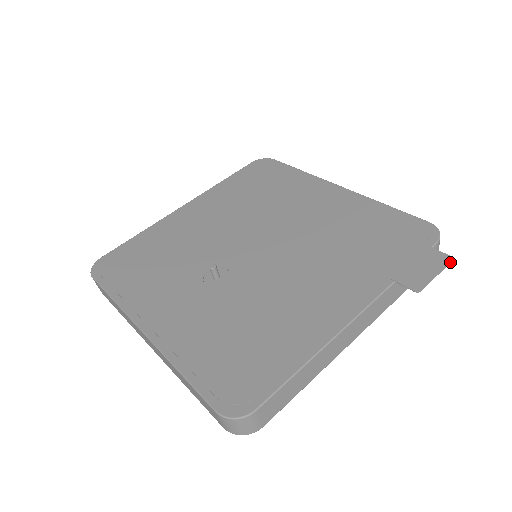
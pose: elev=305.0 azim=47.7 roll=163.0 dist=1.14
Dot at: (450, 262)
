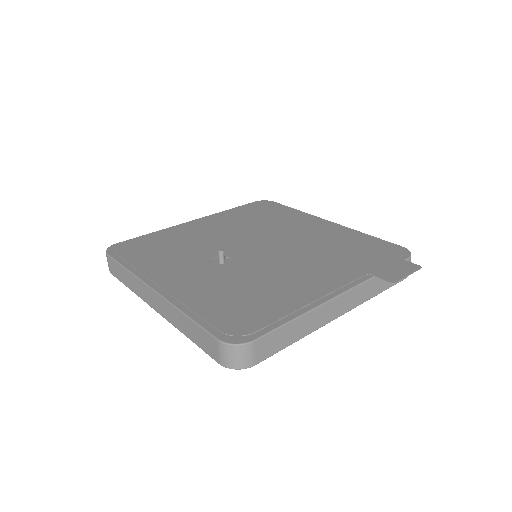
Dot at: (419, 269)
